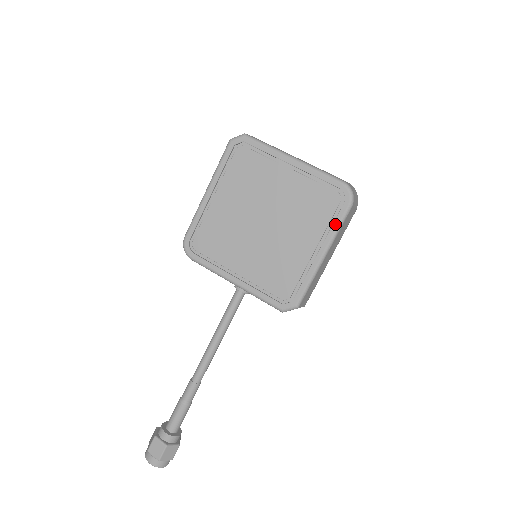
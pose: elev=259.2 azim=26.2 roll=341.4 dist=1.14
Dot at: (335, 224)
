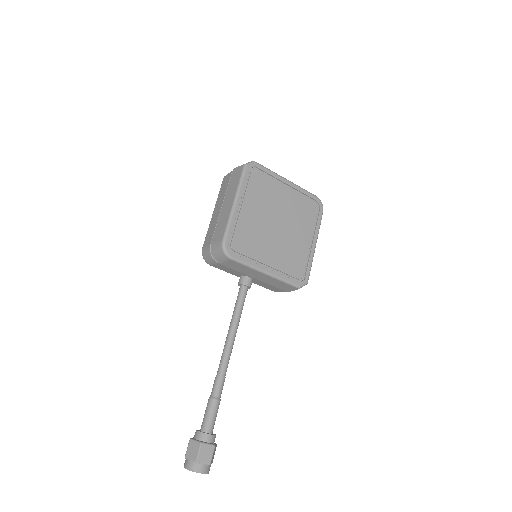
Dot at: (318, 223)
